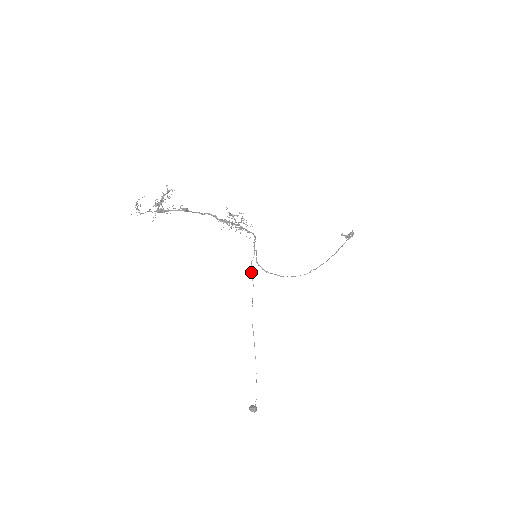
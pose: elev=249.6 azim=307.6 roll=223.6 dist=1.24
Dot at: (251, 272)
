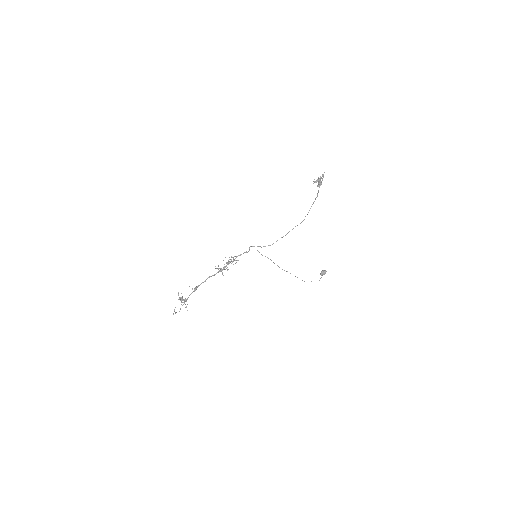
Dot at: (262, 255)
